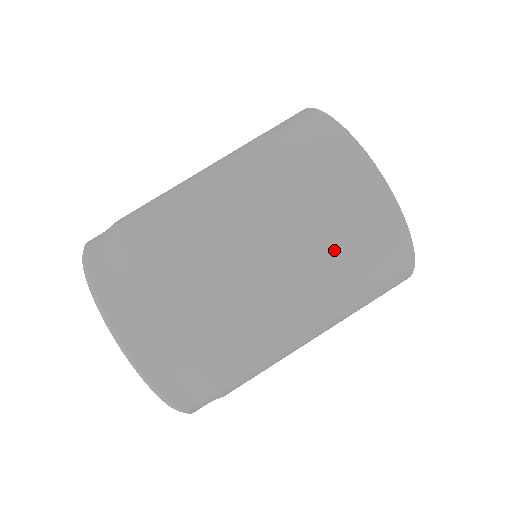
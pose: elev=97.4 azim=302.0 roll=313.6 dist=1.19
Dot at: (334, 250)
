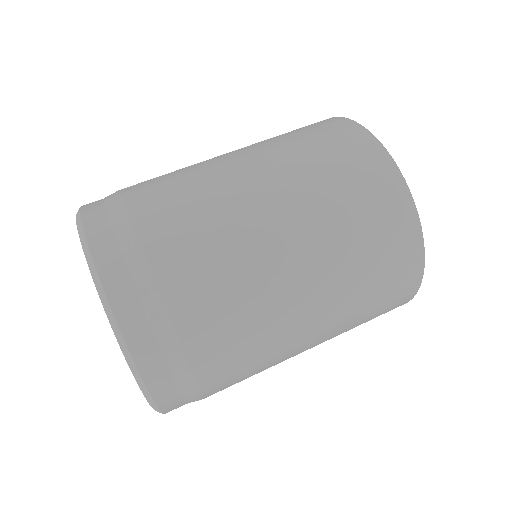
Dot at: (290, 144)
